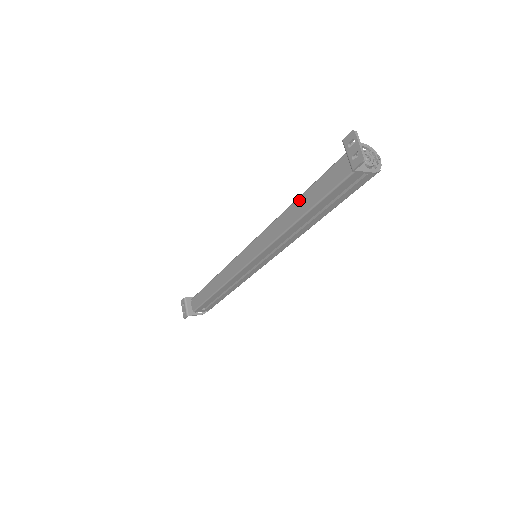
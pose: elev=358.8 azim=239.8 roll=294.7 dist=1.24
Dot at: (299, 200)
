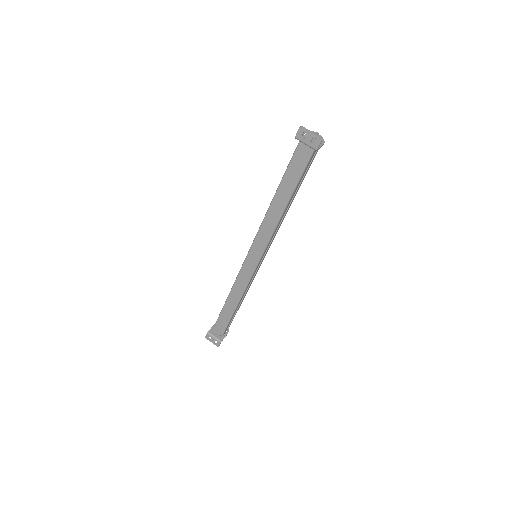
Dot at: (277, 194)
